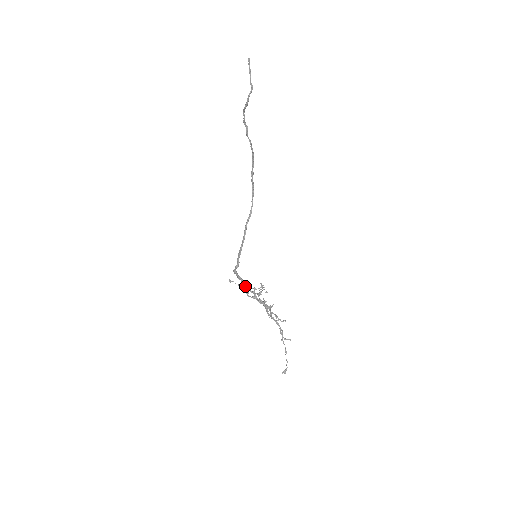
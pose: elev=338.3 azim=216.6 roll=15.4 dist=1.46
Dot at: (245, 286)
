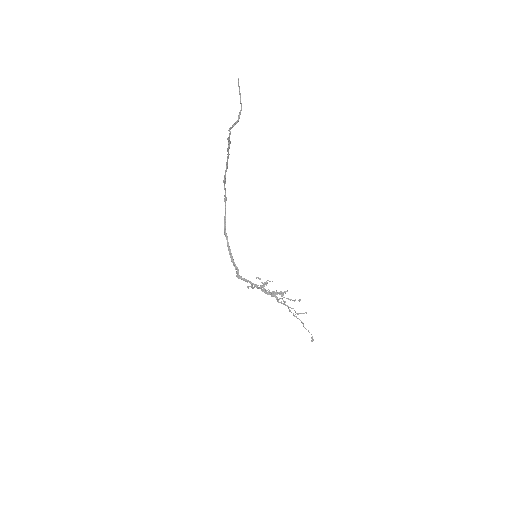
Dot at: (261, 286)
